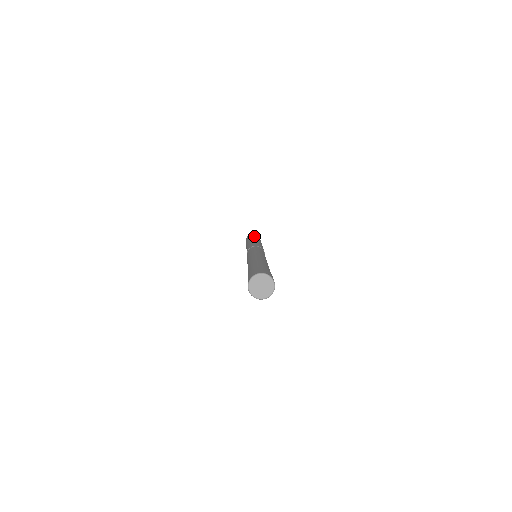
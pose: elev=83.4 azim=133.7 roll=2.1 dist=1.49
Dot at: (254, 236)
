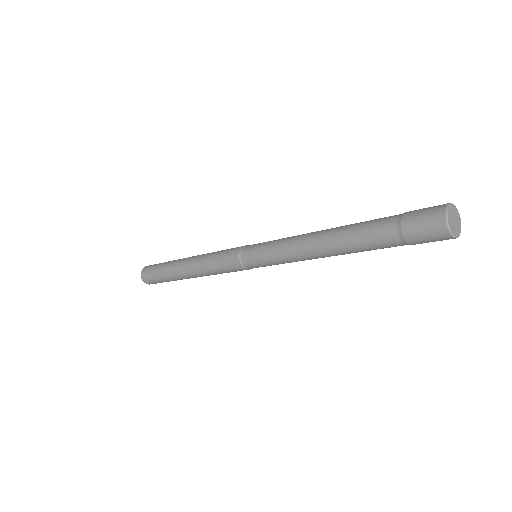
Dot at: occluded
